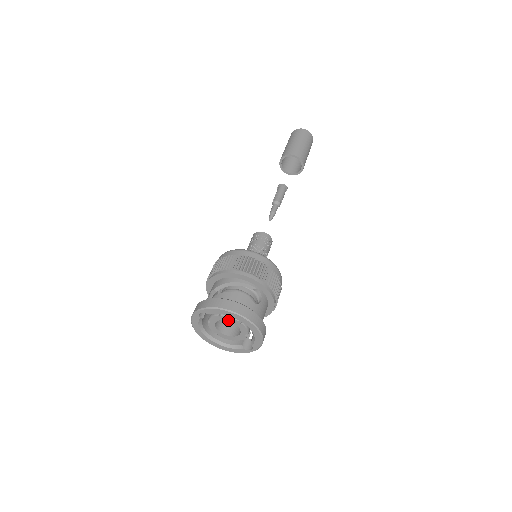
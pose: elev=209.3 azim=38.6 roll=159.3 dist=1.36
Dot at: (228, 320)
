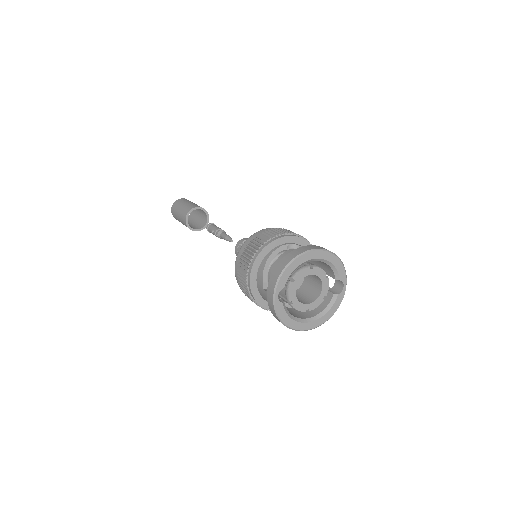
Dot at: (302, 277)
